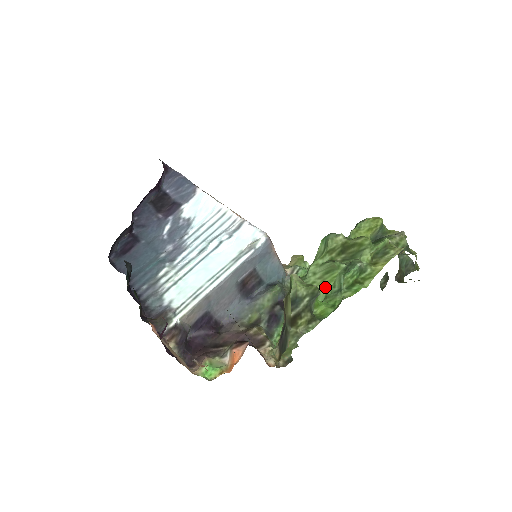
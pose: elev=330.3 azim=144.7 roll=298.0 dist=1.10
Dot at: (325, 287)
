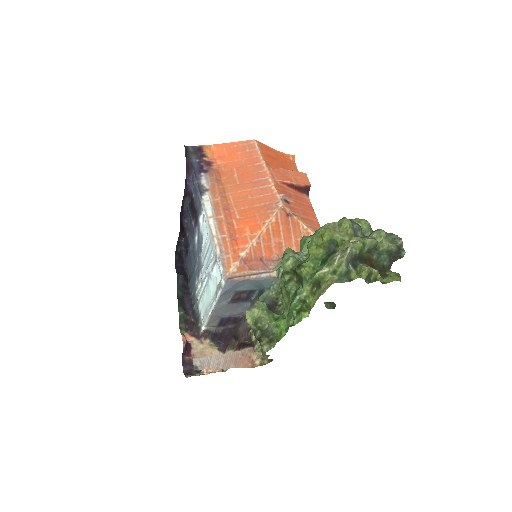
Dot at: (289, 304)
